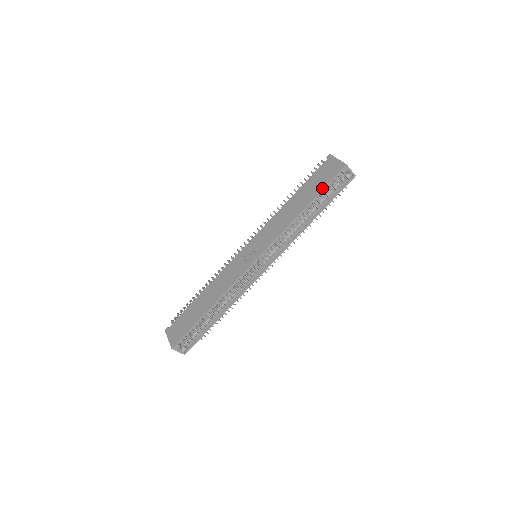
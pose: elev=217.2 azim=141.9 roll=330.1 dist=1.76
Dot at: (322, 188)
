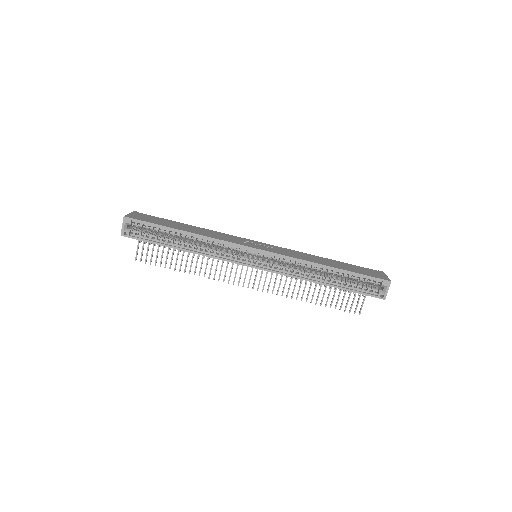
Dot at: (358, 272)
